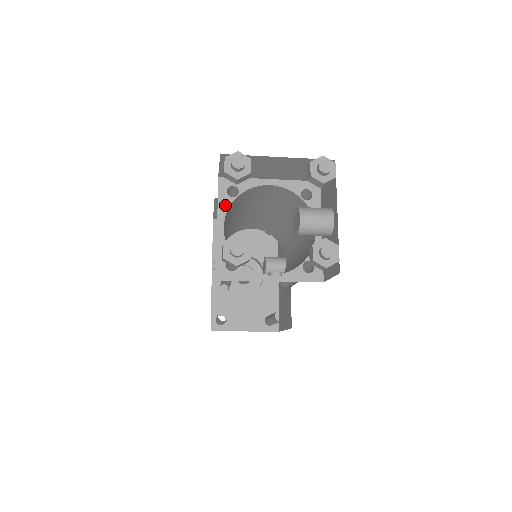
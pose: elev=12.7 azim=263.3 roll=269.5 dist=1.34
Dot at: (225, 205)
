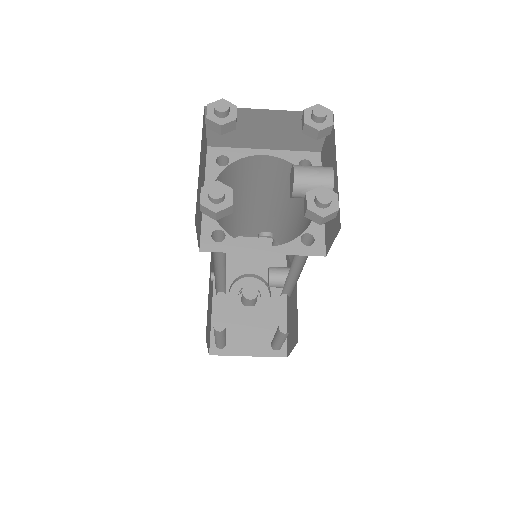
Dot at: (213, 174)
